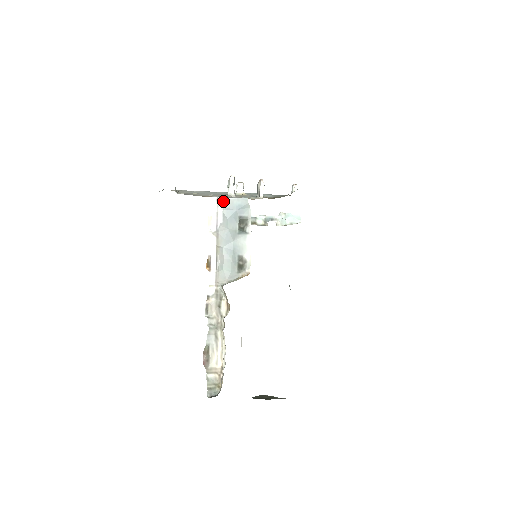
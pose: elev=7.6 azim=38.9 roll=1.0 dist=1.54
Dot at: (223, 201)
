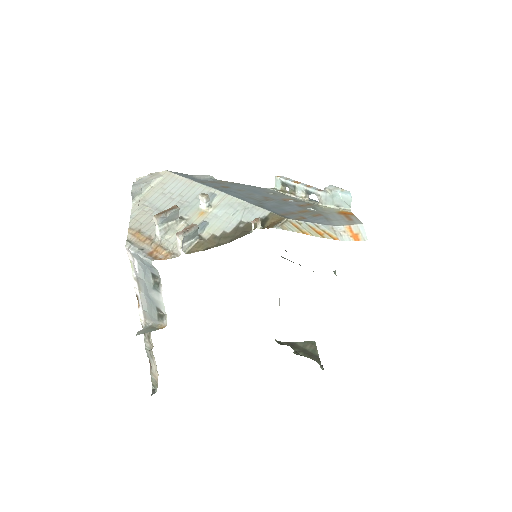
Dot at: (134, 254)
